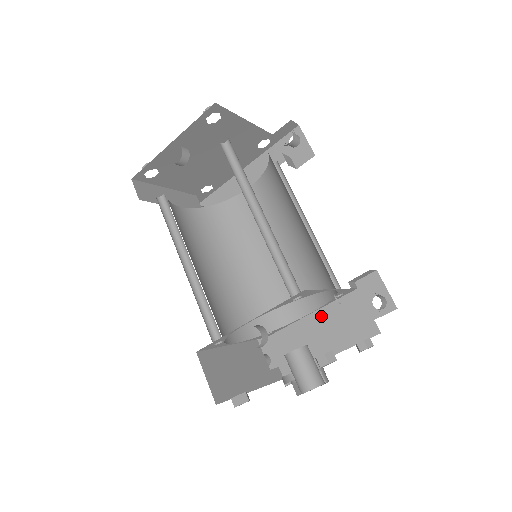
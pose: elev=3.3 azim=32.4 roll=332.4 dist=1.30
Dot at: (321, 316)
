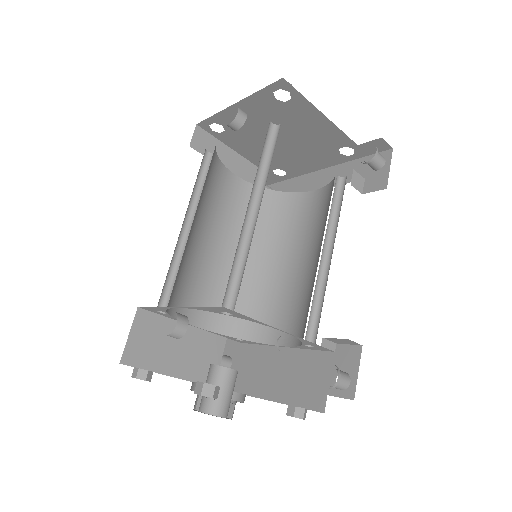
Dot at: (290, 356)
